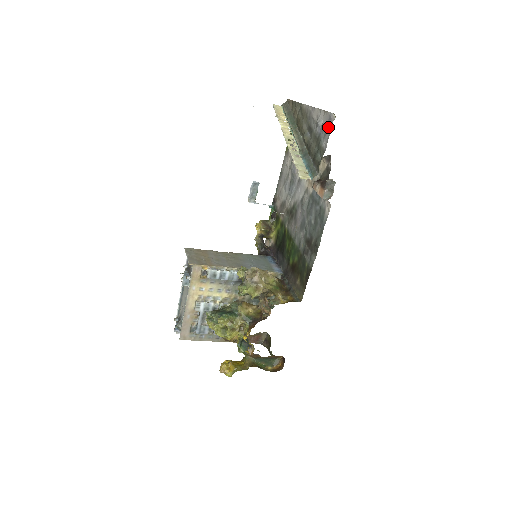
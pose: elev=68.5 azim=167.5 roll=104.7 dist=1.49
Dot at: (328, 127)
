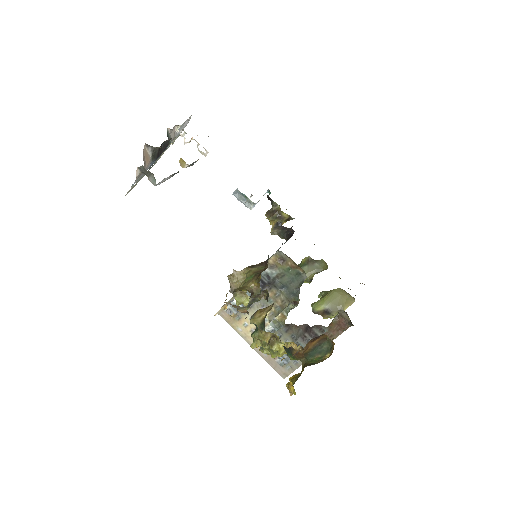
Dot at: occluded
